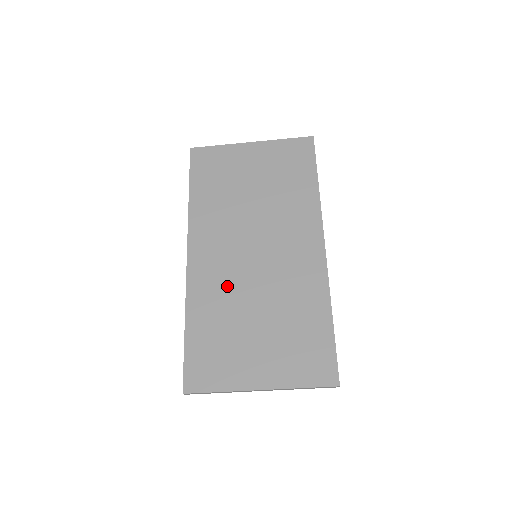
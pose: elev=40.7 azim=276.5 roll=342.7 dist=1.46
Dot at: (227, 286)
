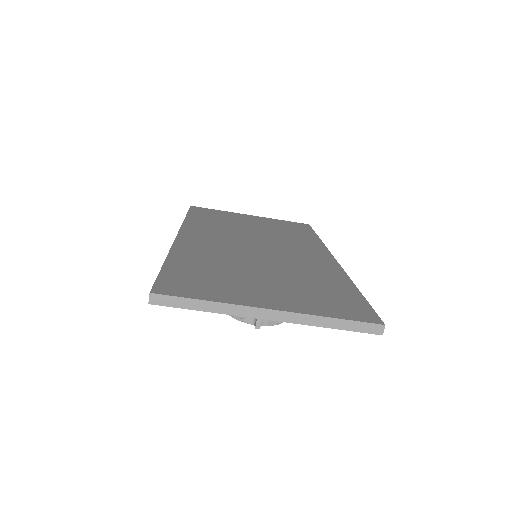
Dot at: (224, 253)
